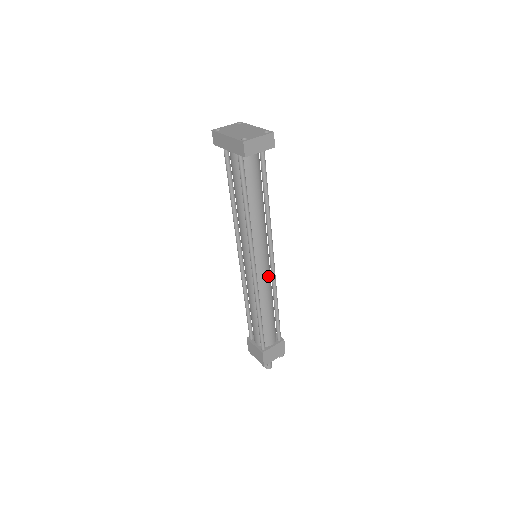
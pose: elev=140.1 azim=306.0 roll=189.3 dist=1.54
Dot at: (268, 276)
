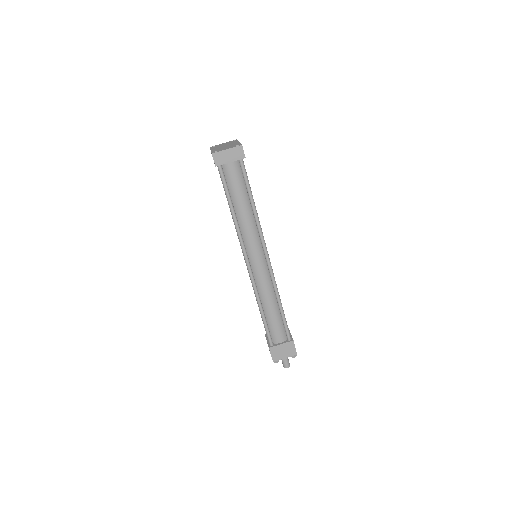
Dot at: (266, 275)
